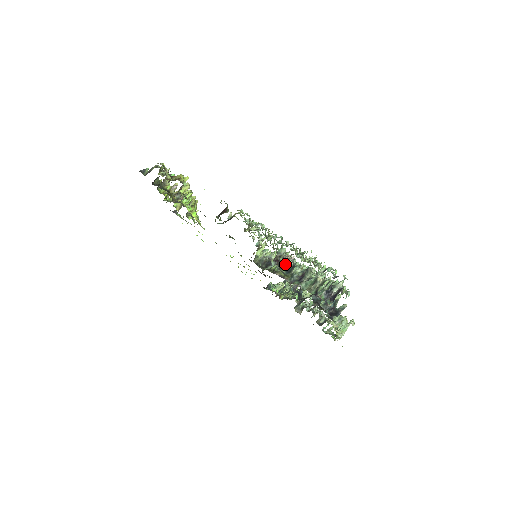
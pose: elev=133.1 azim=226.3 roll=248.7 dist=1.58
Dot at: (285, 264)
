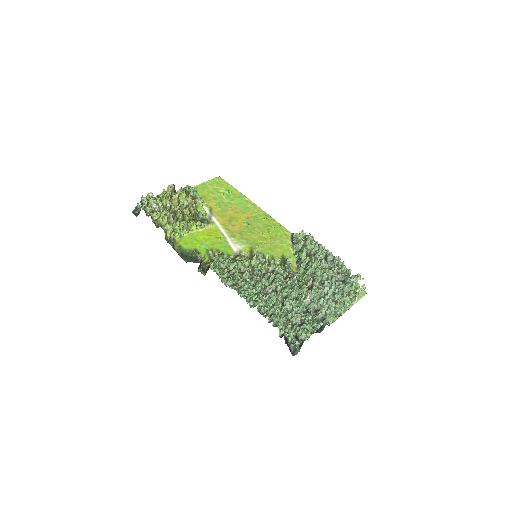
Dot at: occluded
